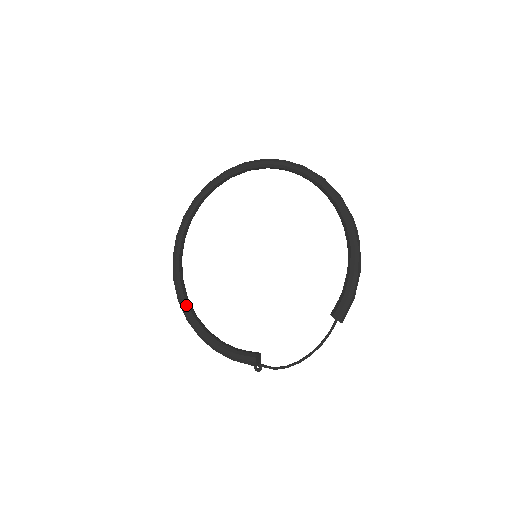
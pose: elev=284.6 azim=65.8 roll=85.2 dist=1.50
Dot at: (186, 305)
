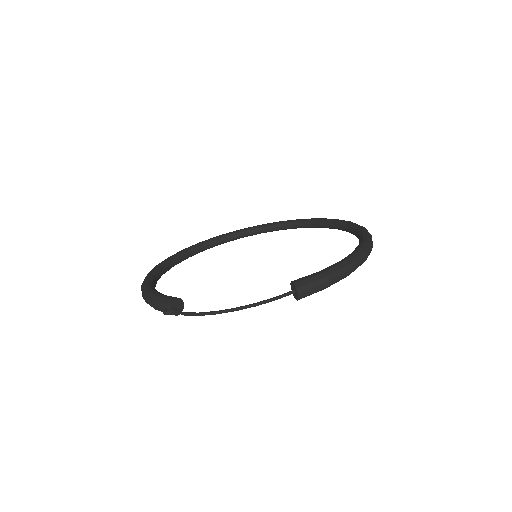
Dot at: (158, 269)
